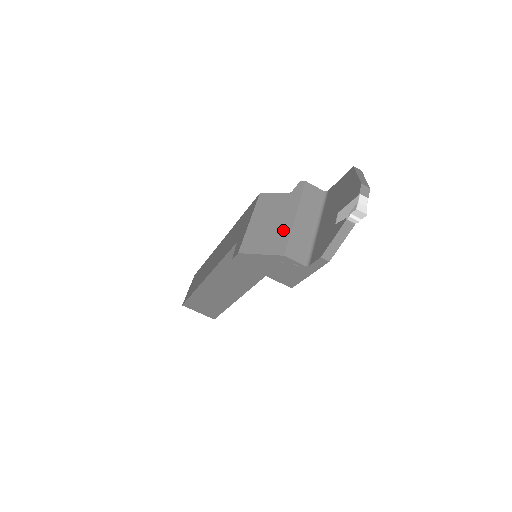
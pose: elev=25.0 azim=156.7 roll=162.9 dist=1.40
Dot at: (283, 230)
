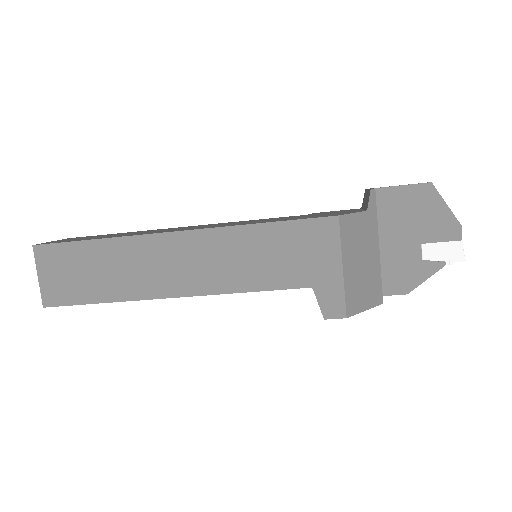
Dot at: (375, 270)
